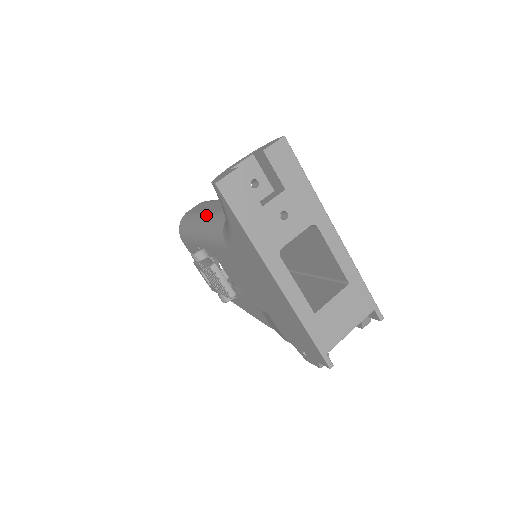
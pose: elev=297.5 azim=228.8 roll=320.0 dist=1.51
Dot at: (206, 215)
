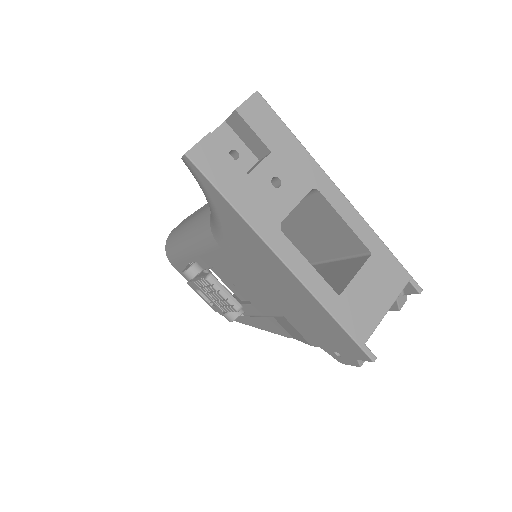
Dot at: (190, 222)
